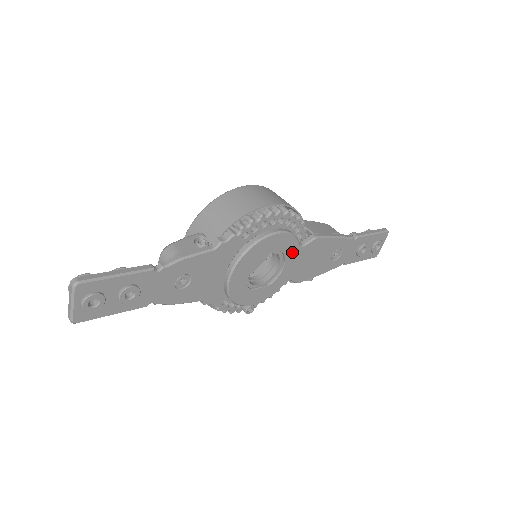
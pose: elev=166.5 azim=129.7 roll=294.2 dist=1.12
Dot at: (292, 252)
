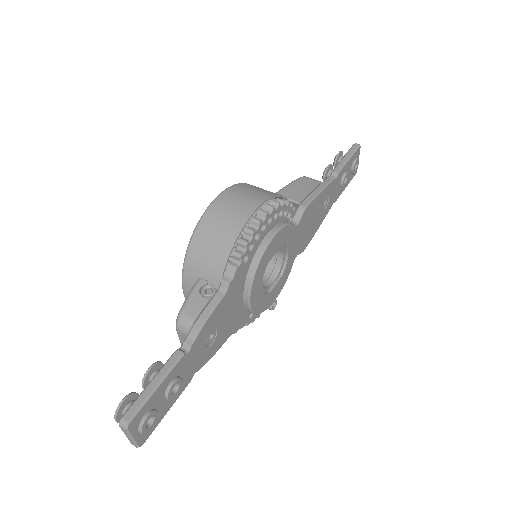
Dot at: (290, 237)
